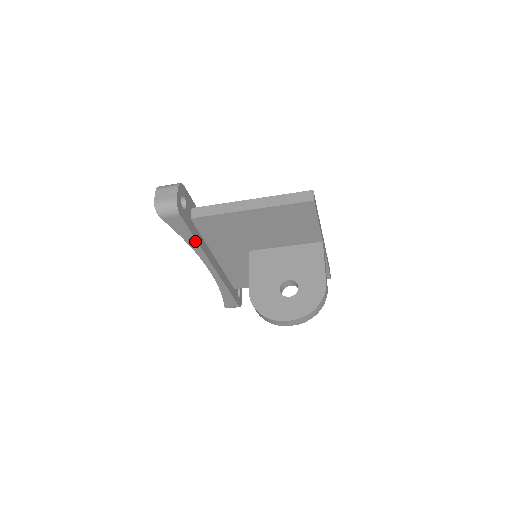
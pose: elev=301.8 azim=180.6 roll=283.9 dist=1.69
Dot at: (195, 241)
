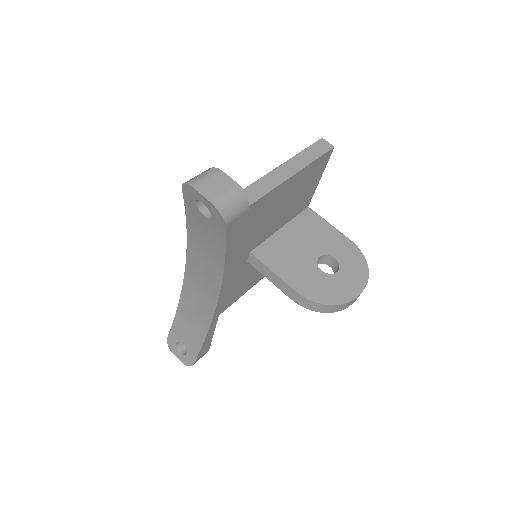
Dot at: (234, 255)
